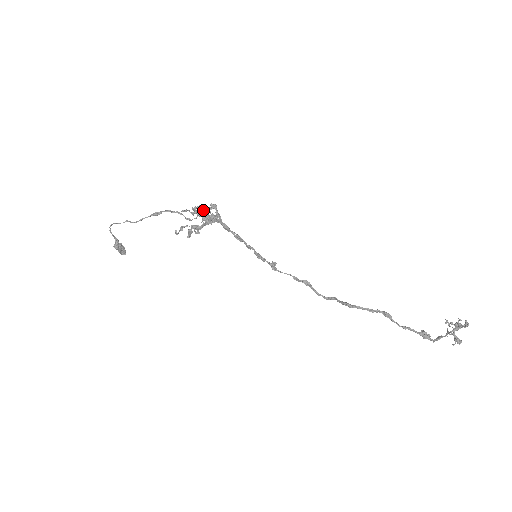
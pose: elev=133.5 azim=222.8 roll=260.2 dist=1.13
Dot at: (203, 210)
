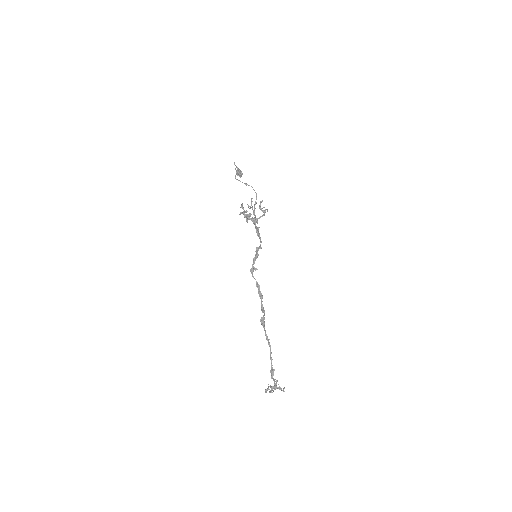
Dot at: (260, 208)
